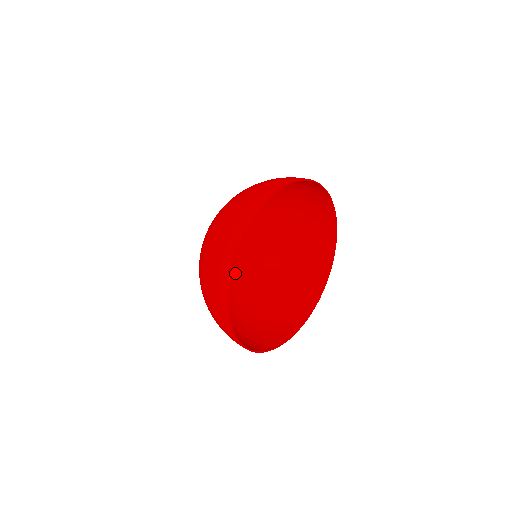
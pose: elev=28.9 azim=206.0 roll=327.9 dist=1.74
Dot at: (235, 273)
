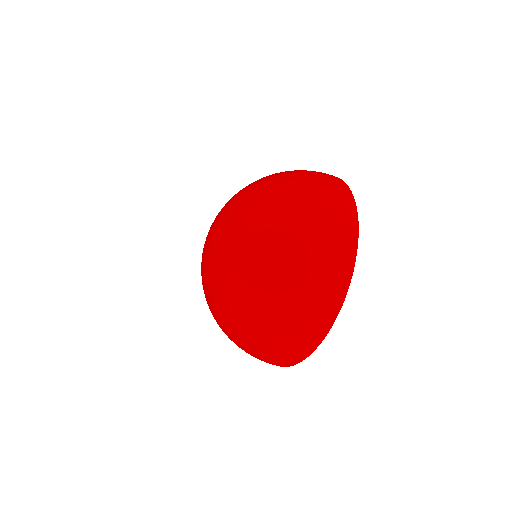
Dot at: occluded
